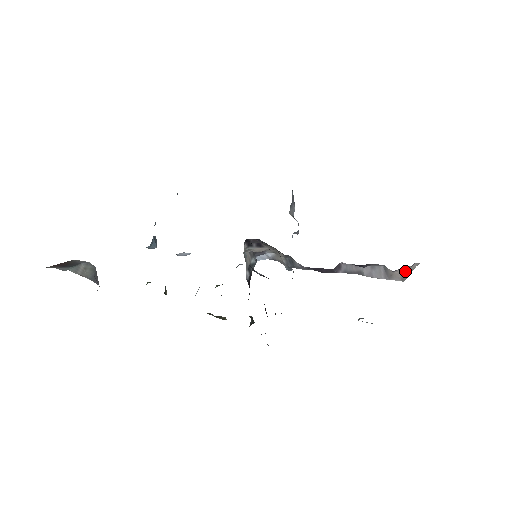
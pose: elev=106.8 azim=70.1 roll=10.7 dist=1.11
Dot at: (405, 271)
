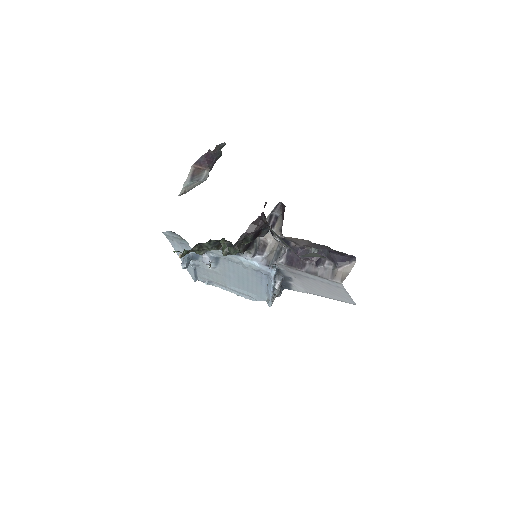
Dot at: (345, 272)
